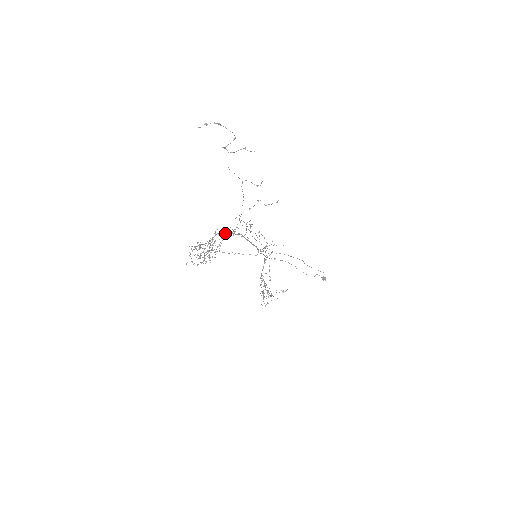
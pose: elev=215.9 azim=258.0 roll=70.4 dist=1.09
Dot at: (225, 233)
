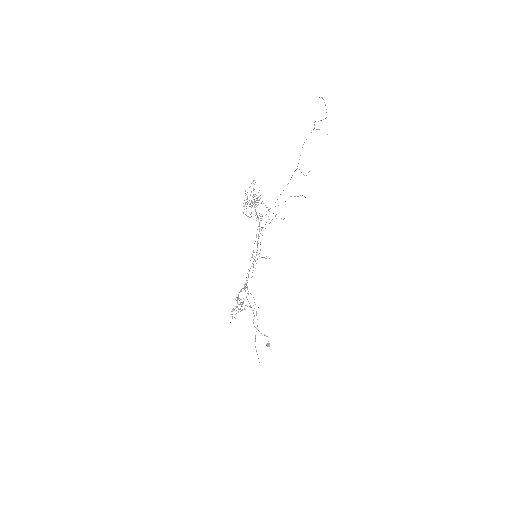
Dot at: (256, 212)
